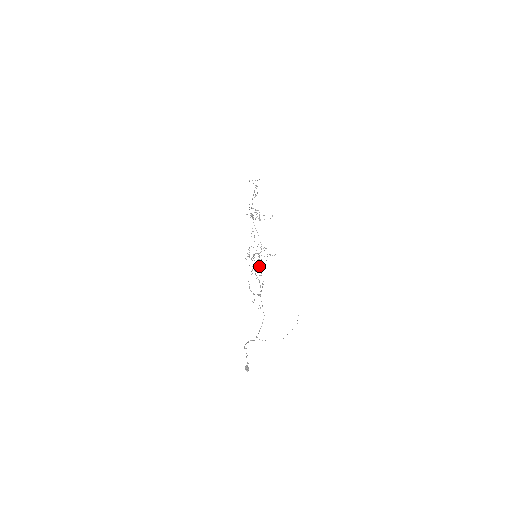
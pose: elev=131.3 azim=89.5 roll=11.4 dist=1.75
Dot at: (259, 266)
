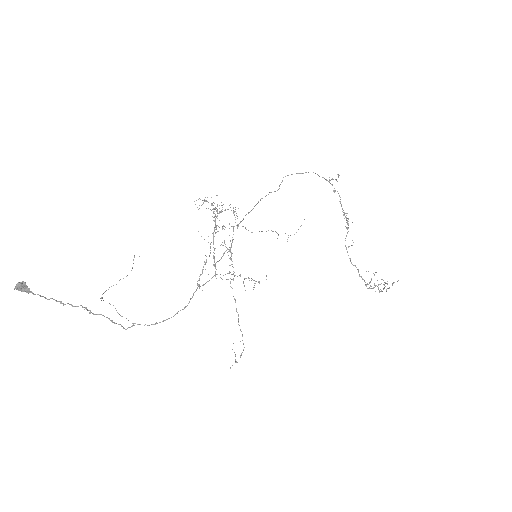
Dot at: (230, 250)
